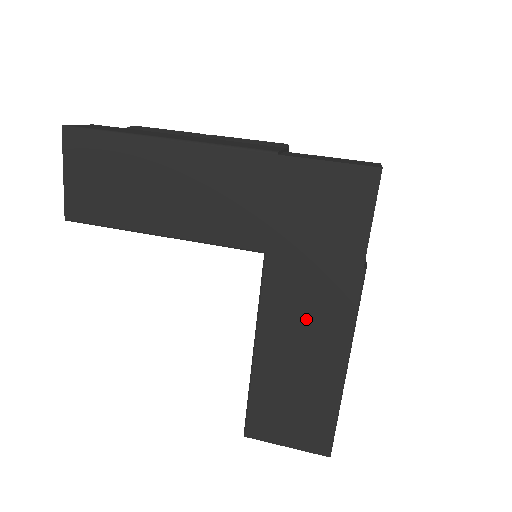
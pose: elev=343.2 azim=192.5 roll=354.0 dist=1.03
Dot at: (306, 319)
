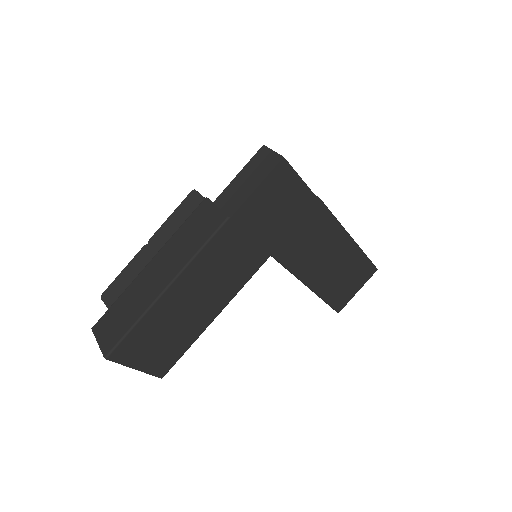
Dot at: (317, 248)
